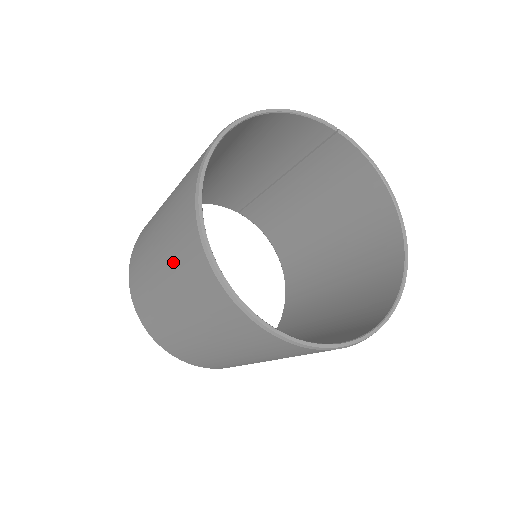
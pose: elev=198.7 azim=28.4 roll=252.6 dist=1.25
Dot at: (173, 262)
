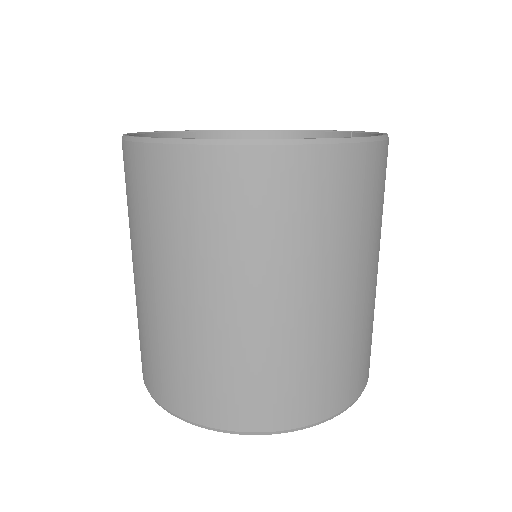
Dot at: occluded
